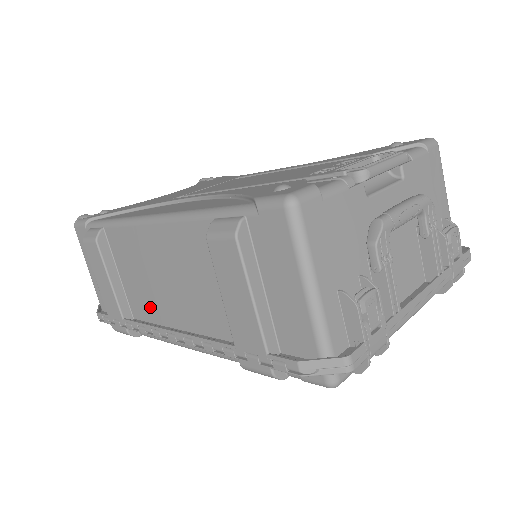
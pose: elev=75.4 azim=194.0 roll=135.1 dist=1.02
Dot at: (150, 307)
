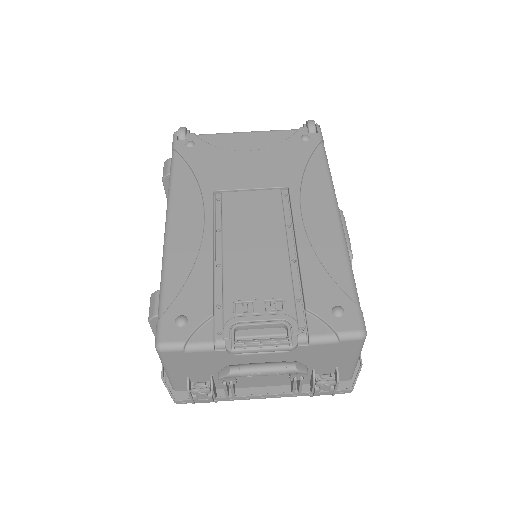
Dot at: occluded
